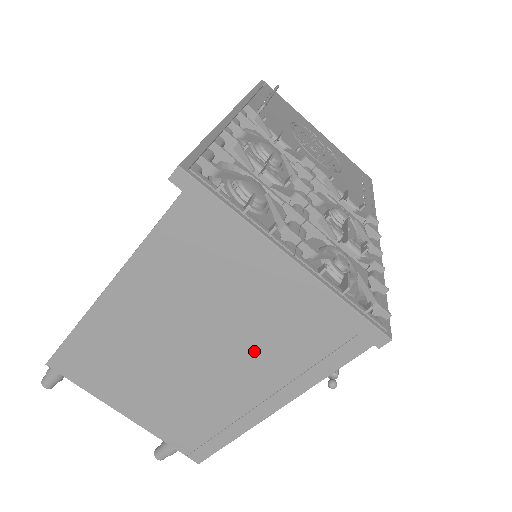
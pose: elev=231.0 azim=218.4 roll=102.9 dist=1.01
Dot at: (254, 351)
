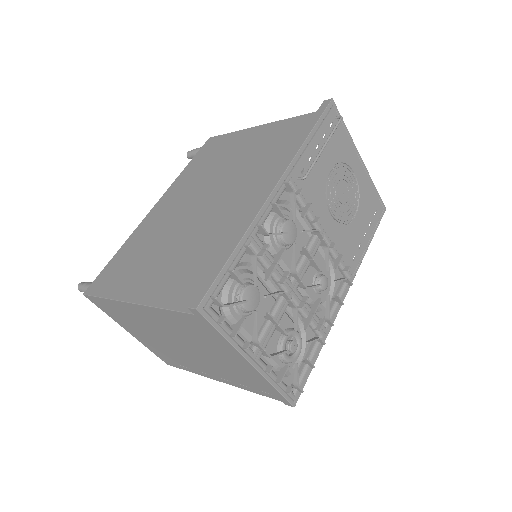
Dot at: (215, 365)
